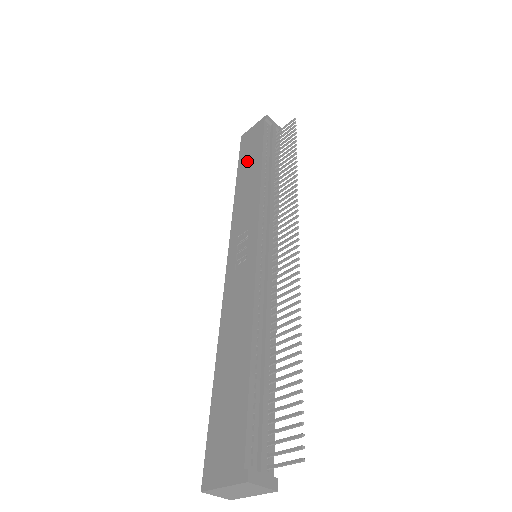
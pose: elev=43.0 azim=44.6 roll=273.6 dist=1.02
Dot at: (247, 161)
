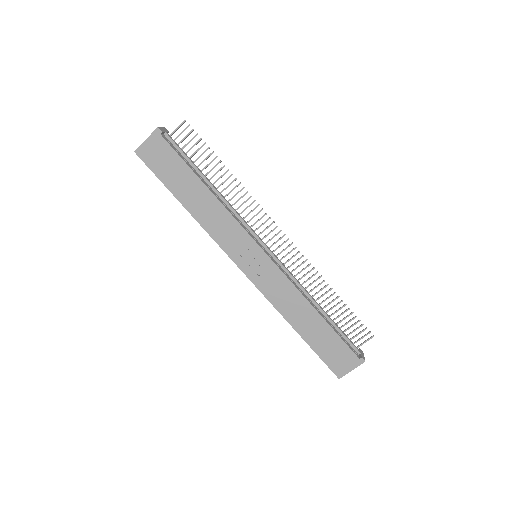
Dot at: (179, 183)
